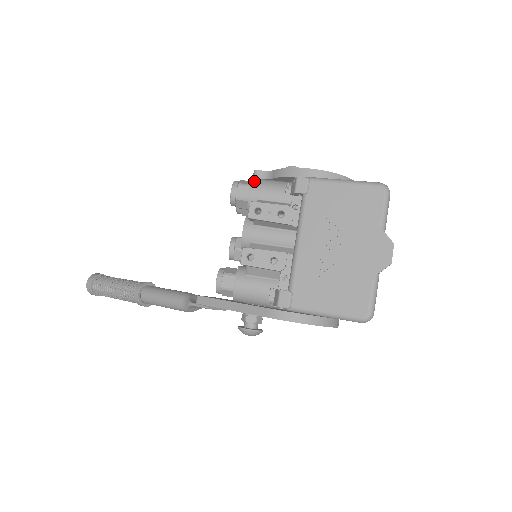
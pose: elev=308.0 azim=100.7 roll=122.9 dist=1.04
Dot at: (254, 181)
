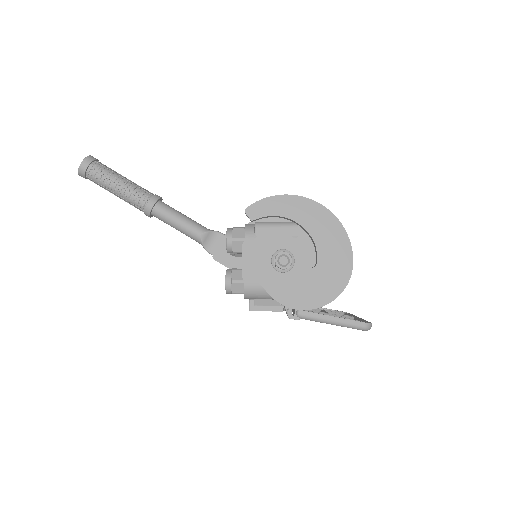
Dot at: (247, 295)
